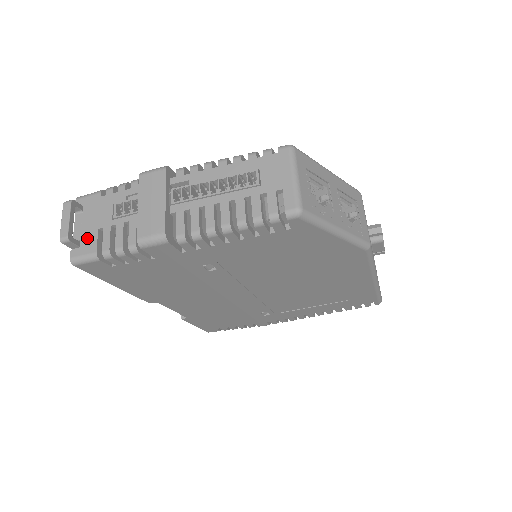
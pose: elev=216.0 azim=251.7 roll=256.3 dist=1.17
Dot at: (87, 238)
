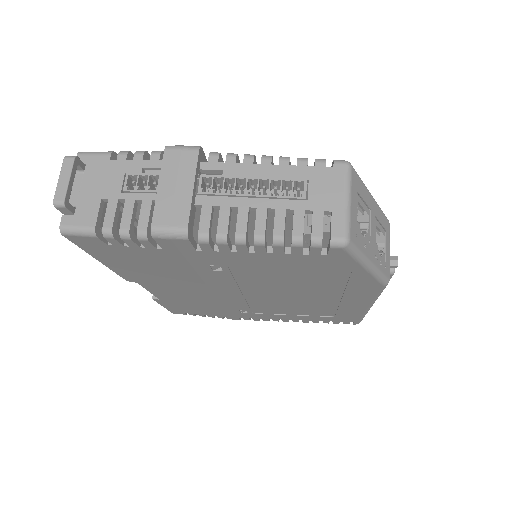
Dot at: (85, 206)
